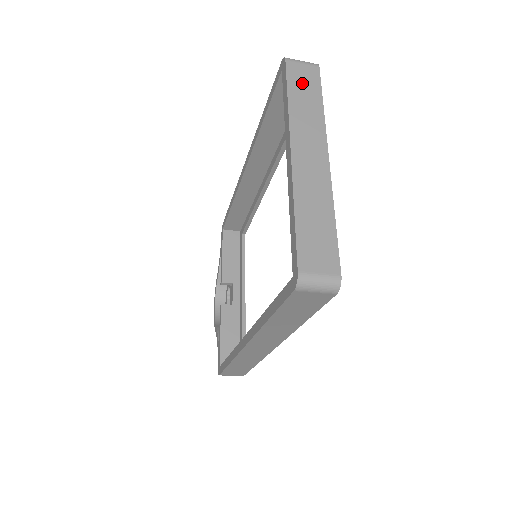
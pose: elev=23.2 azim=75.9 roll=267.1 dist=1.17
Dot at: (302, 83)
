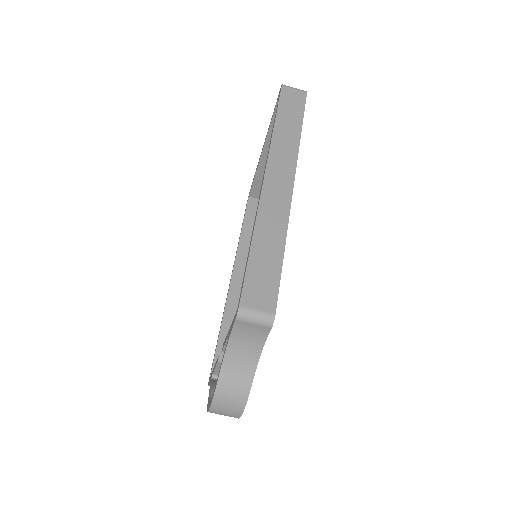
Dot at: occluded
